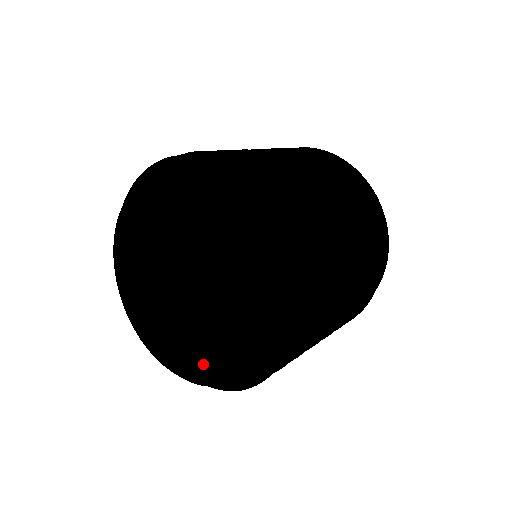
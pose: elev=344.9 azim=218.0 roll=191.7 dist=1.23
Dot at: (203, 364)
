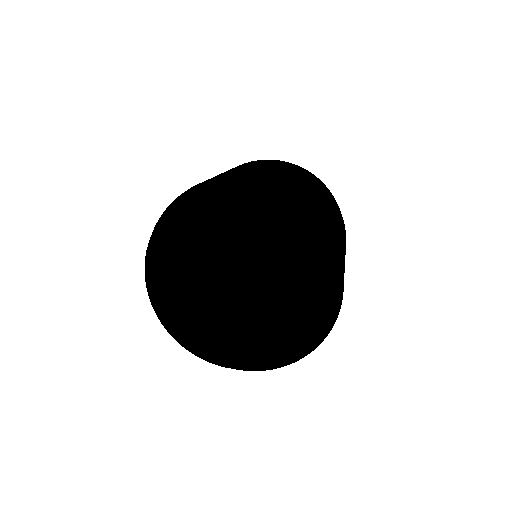
Dot at: (243, 353)
